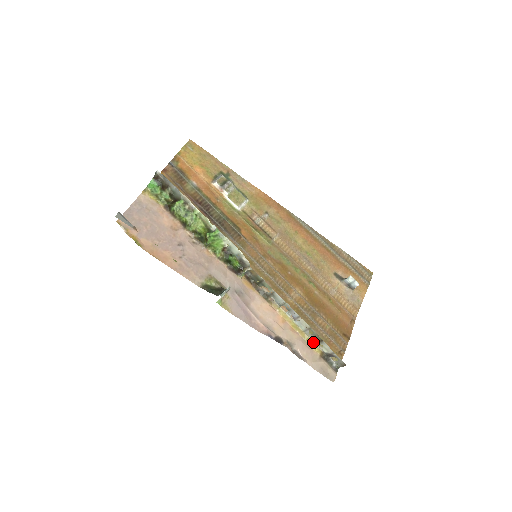
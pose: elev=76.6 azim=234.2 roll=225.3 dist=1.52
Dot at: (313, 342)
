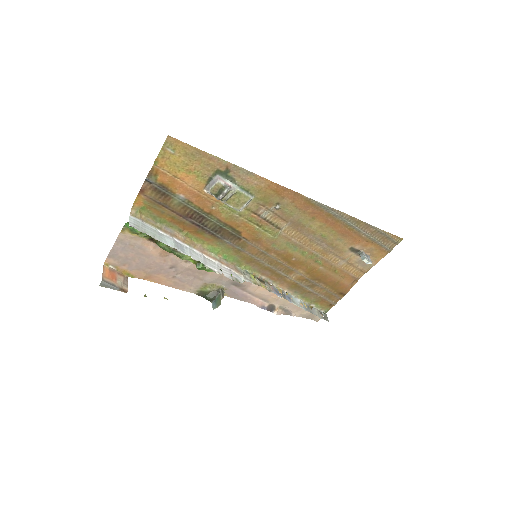
Dot at: (305, 303)
